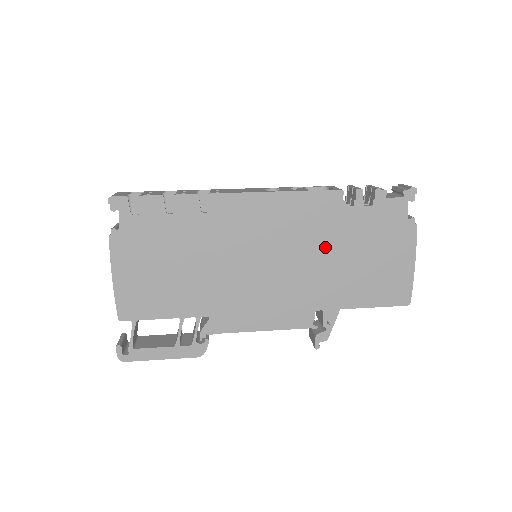
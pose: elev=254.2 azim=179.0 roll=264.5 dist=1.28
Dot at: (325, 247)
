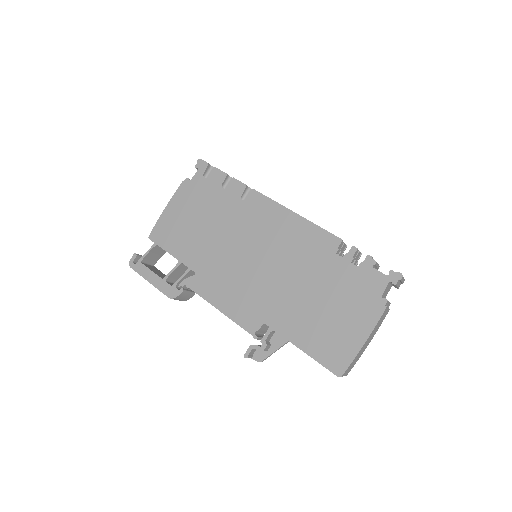
Dot at: (302, 276)
